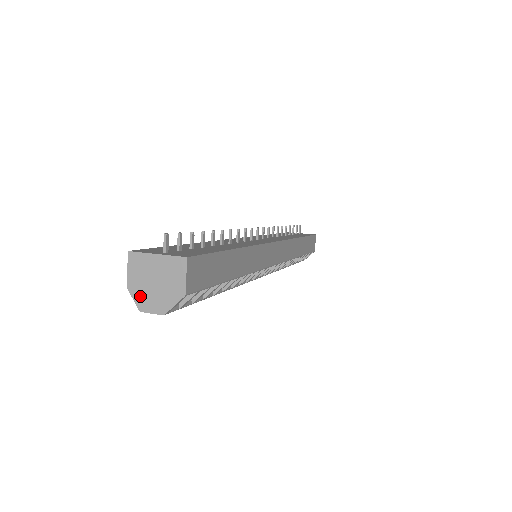
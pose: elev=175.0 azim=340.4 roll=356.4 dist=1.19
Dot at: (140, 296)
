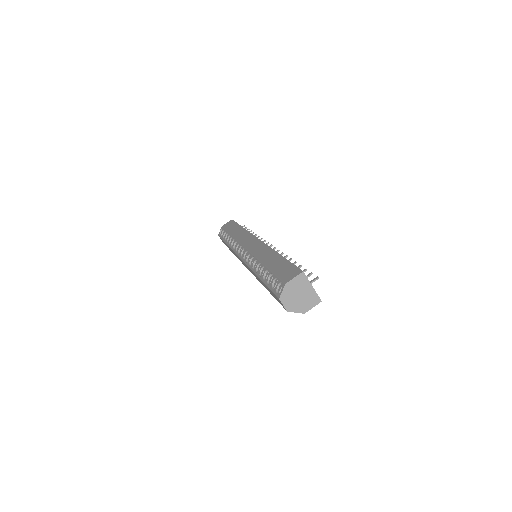
Dot at: (287, 294)
